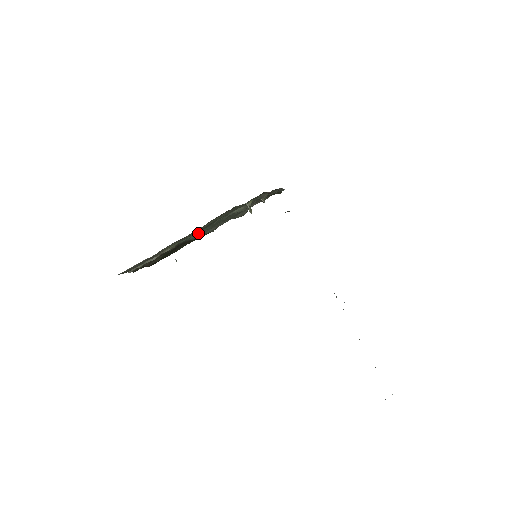
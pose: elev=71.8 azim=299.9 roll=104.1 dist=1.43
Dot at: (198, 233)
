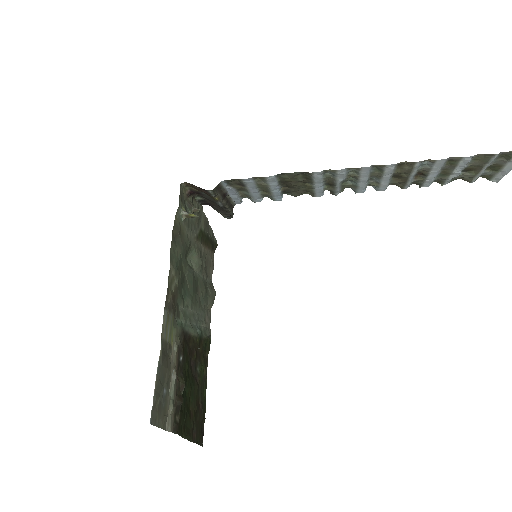
Dot at: (187, 315)
